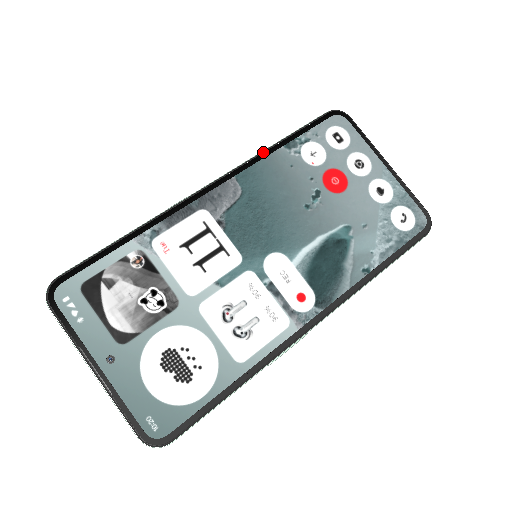
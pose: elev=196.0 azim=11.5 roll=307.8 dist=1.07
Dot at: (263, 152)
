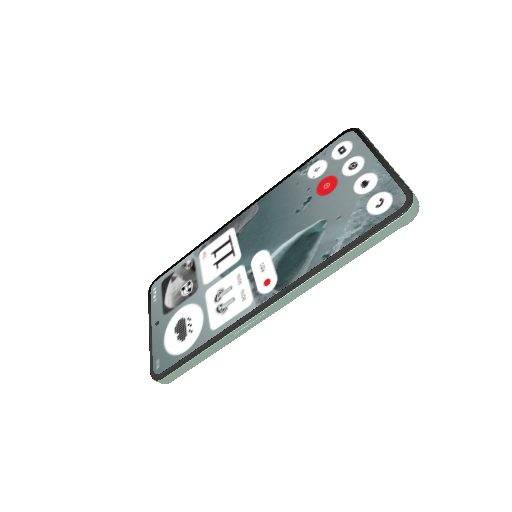
Dot at: (282, 179)
